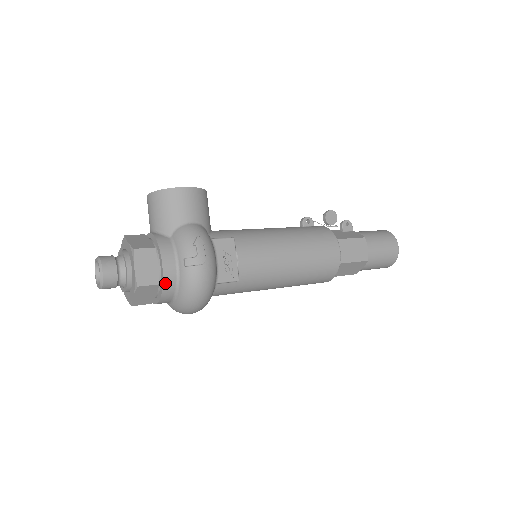
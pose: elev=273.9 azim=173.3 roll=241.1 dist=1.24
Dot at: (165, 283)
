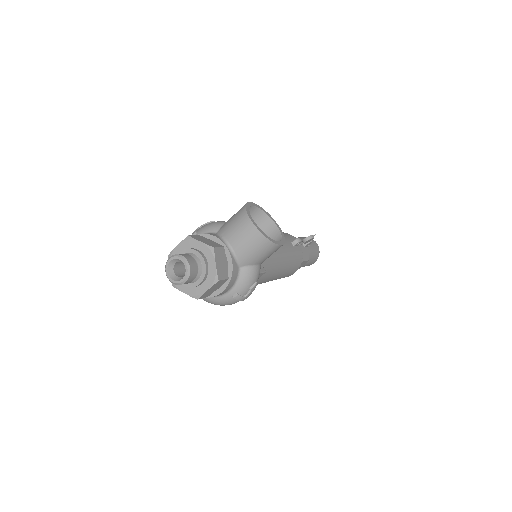
Dot at: occluded
